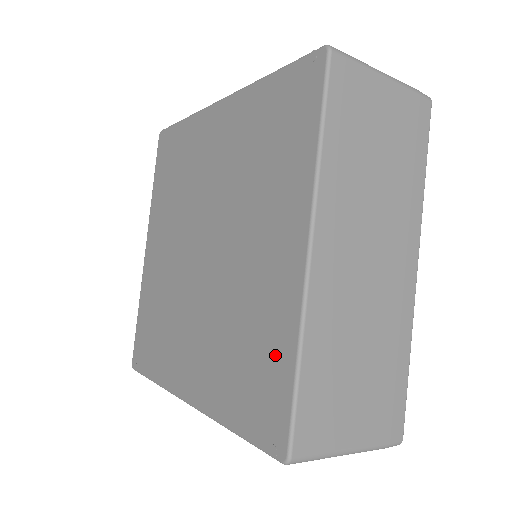
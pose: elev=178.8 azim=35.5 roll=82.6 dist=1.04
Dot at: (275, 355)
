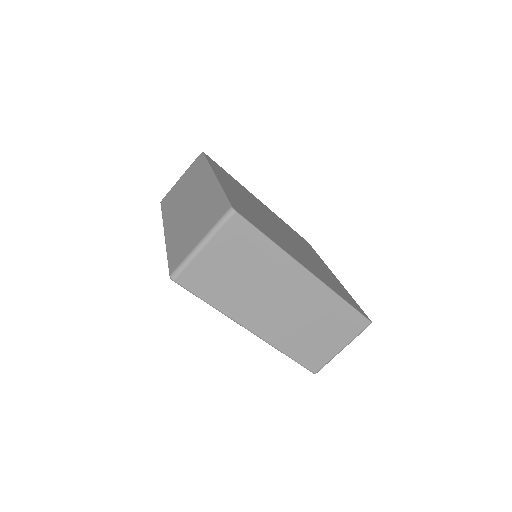
Dot at: occluded
